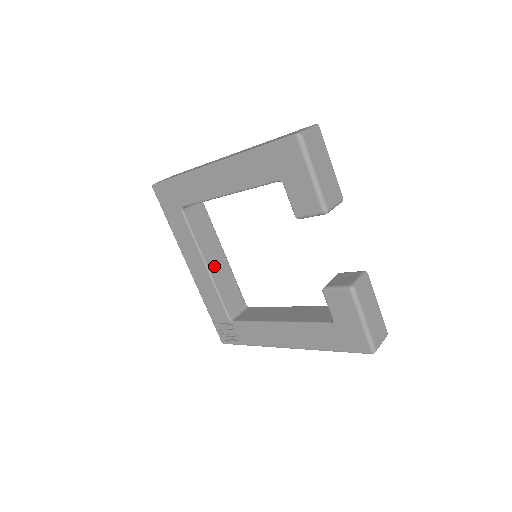
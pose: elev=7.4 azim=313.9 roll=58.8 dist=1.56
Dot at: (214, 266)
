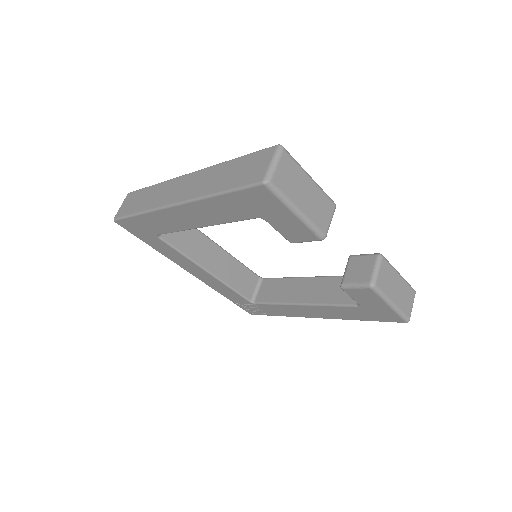
Dot at: (215, 266)
